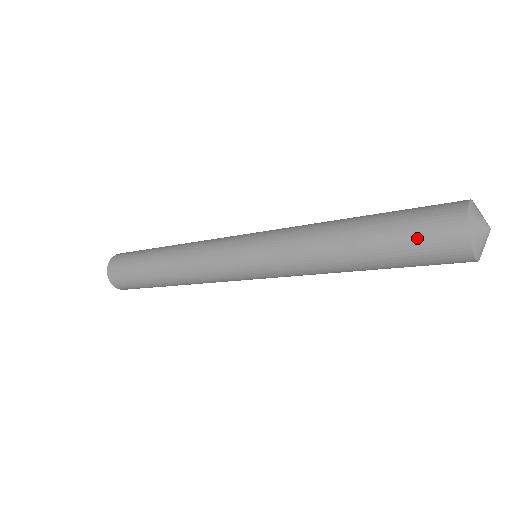
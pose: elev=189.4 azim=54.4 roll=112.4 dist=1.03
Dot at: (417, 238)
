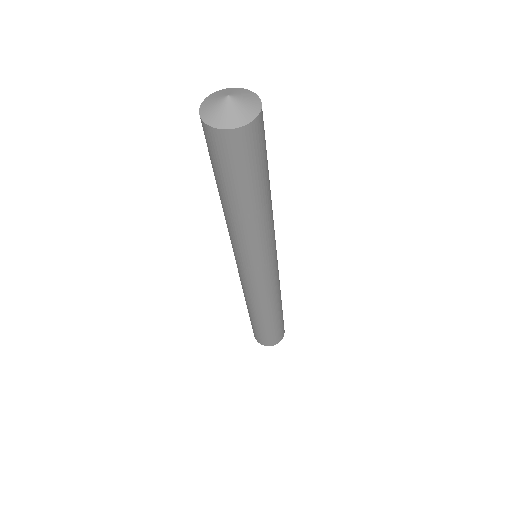
Dot at: occluded
